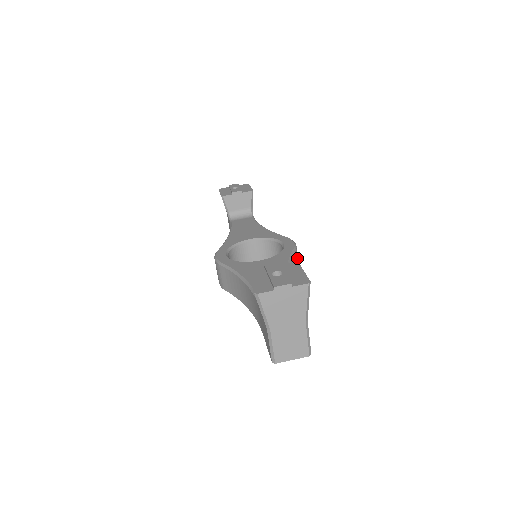
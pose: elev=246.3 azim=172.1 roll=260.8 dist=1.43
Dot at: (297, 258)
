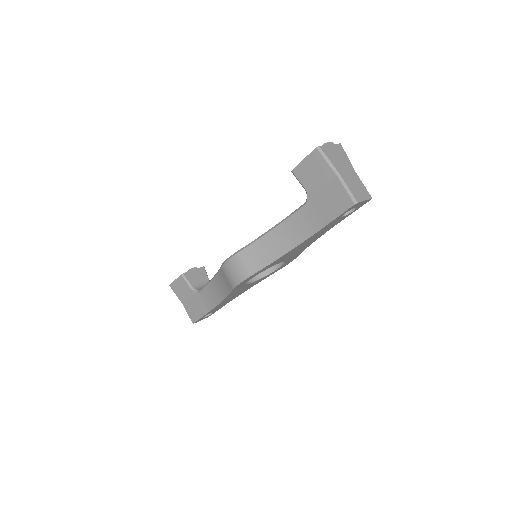
Dot at: occluded
